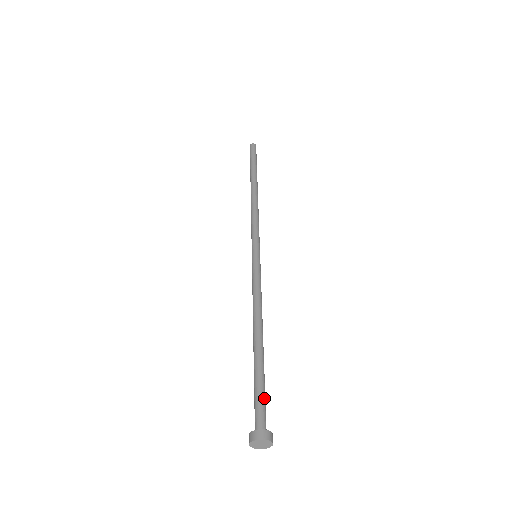
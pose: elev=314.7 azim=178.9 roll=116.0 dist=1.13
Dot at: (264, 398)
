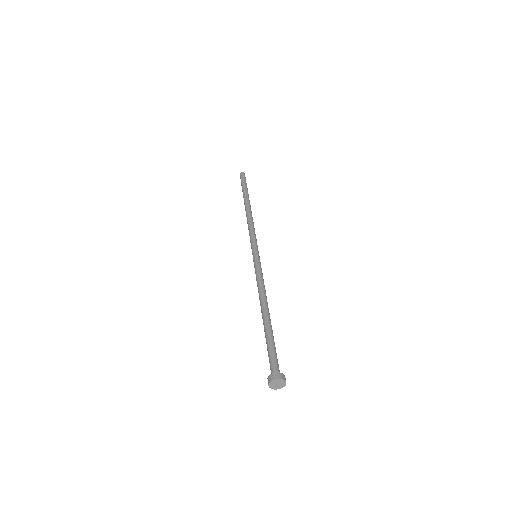
Dot at: (276, 354)
